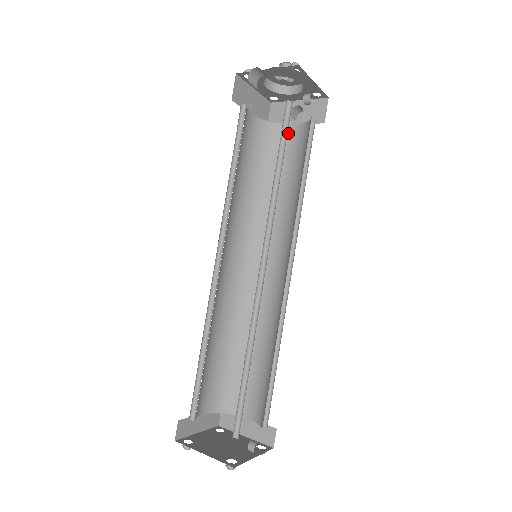
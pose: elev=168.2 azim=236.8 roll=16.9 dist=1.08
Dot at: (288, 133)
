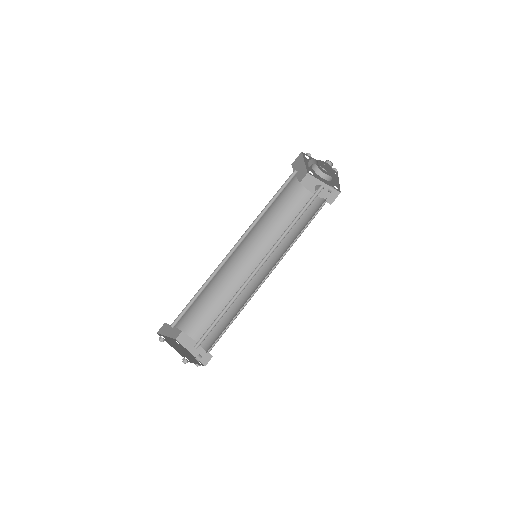
Dot at: (308, 197)
